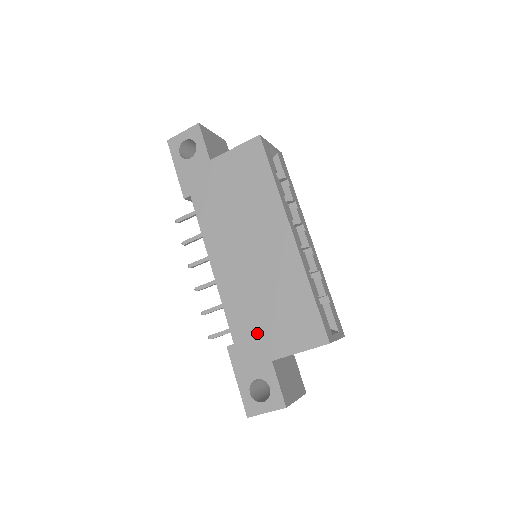
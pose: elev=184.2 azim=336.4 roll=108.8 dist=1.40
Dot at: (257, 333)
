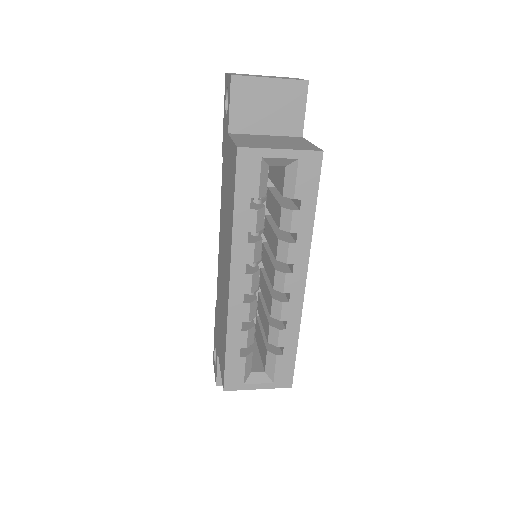
Dot at: (218, 323)
